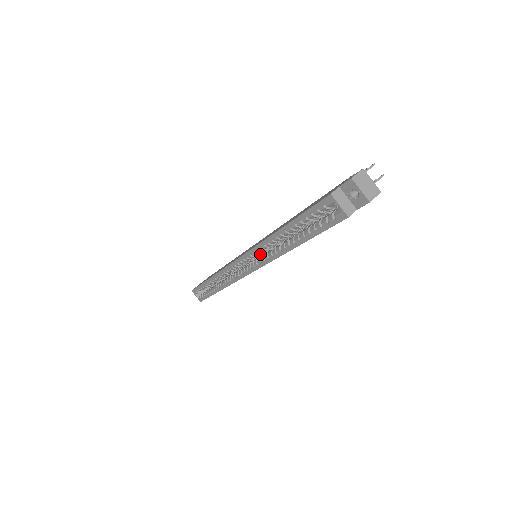
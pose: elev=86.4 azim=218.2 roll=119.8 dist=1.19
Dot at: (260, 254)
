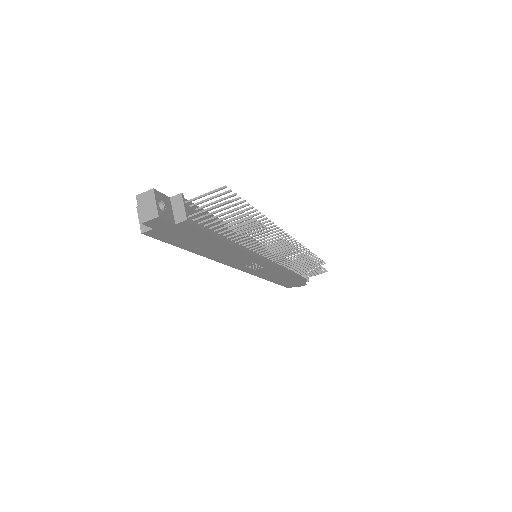
Dot at: occluded
